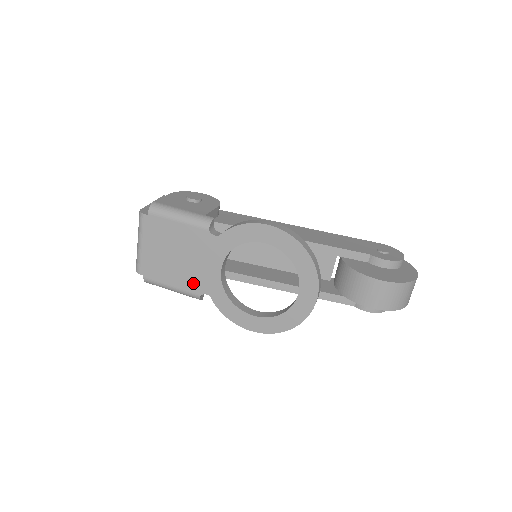
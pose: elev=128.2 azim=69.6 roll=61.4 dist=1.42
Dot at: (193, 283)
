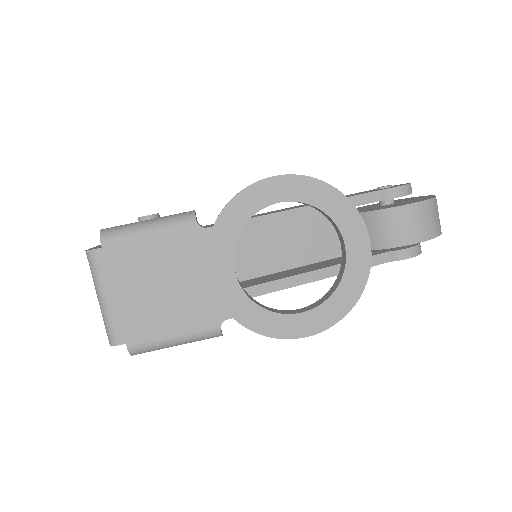
Dot at: (203, 313)
